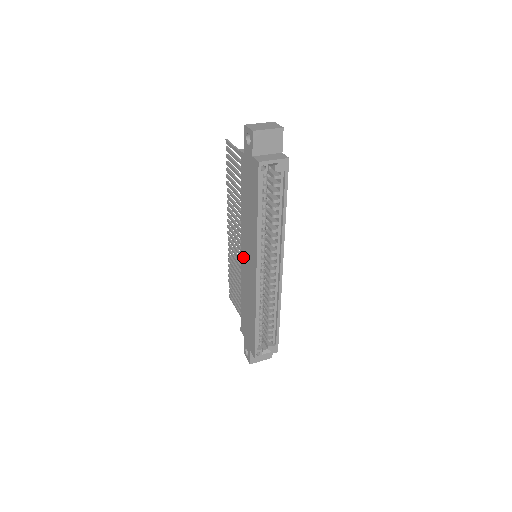
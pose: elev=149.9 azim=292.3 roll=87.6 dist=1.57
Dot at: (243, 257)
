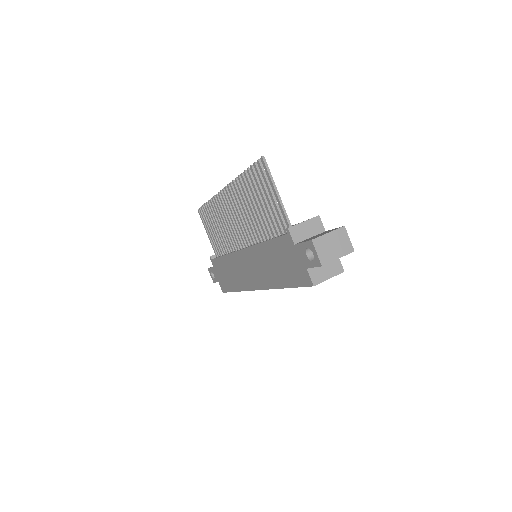
Dot at: (243, 256)
